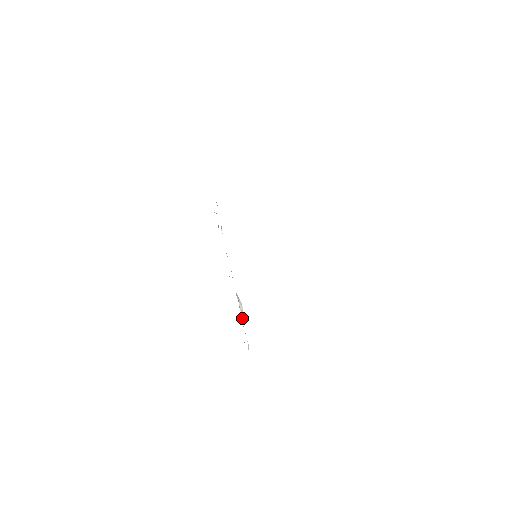
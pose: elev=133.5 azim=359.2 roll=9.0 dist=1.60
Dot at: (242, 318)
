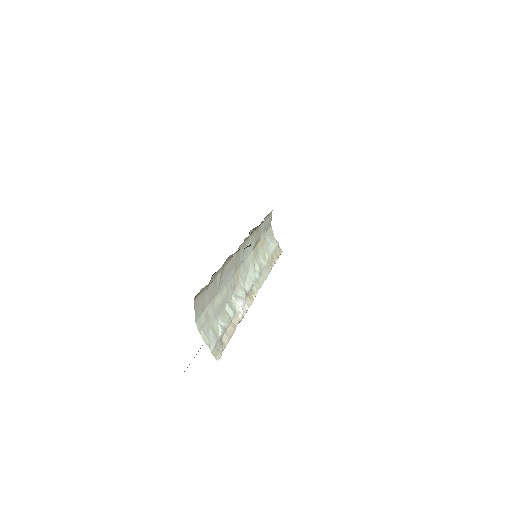
Dot at: (228, 310)
